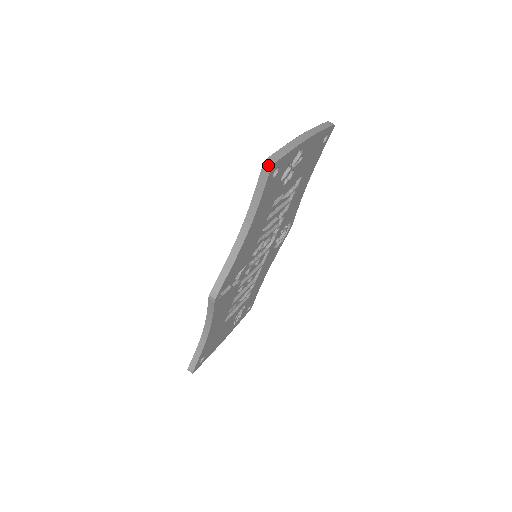
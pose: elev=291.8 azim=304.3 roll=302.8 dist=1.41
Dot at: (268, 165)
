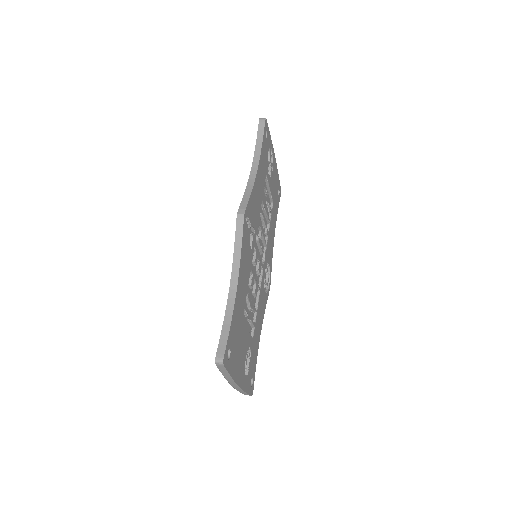
Dot at: (263, 118)
